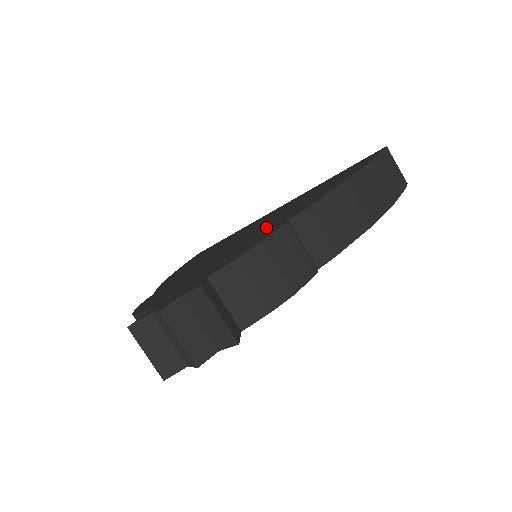
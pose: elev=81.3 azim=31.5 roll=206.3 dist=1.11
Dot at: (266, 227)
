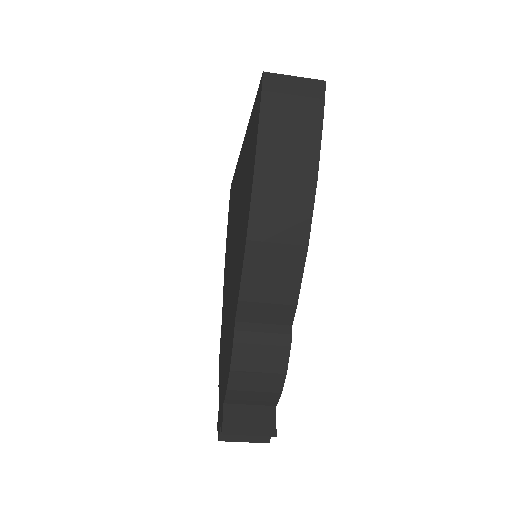
Dot at: (233, 280)
